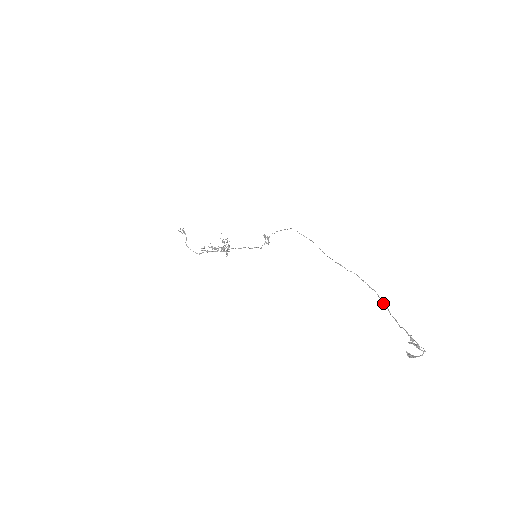
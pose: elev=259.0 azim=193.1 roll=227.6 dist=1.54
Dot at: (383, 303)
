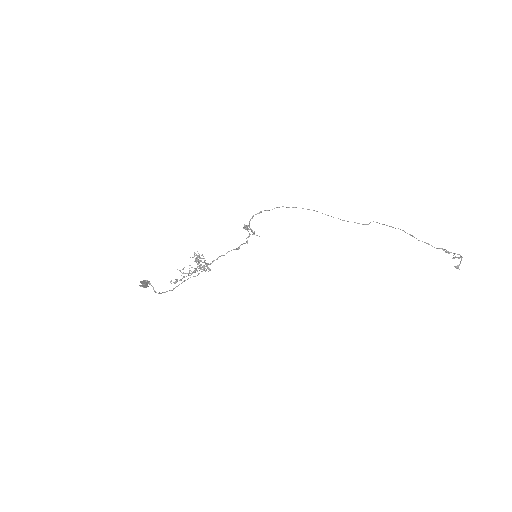
Dot at: (410, 235)
